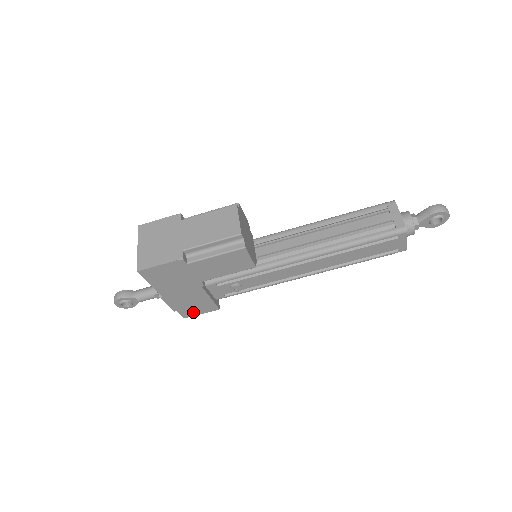
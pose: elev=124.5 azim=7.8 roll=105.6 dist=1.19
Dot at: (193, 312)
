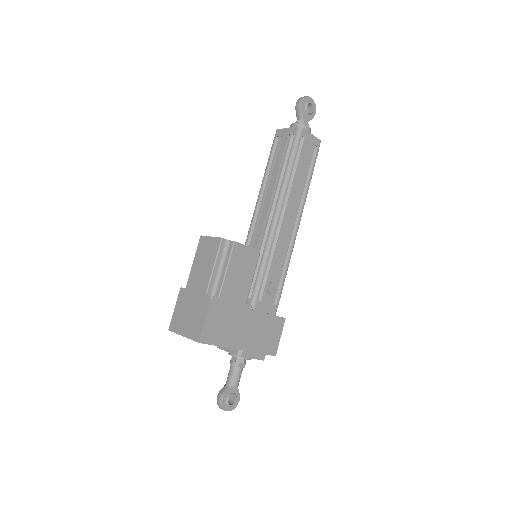
Dot at: (274, 342)
